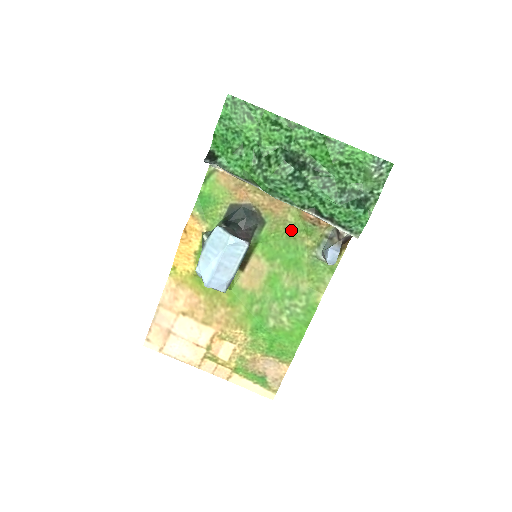
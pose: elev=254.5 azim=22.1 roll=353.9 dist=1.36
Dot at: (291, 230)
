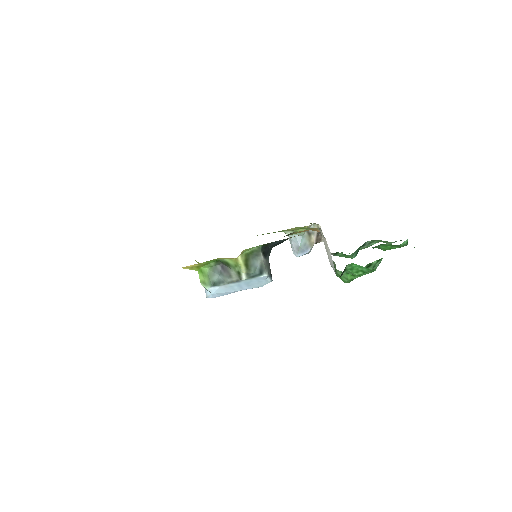
Dot at: occluded
